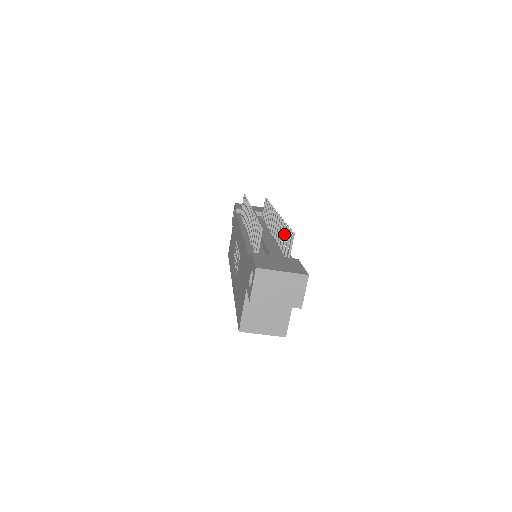
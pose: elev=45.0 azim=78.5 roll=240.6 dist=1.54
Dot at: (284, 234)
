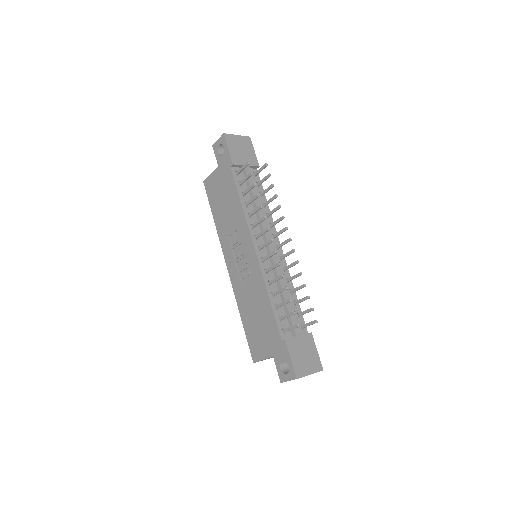
Dot at: occluded
